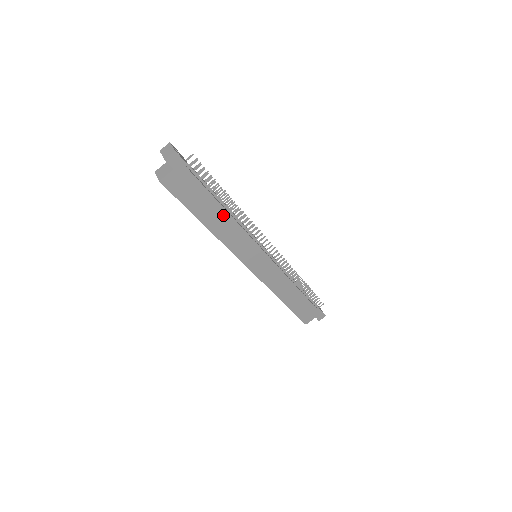
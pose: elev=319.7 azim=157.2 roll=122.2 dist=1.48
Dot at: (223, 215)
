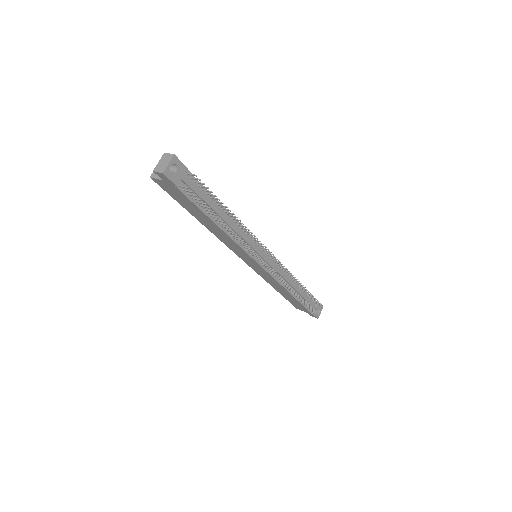
Dot at: (216, 226)
